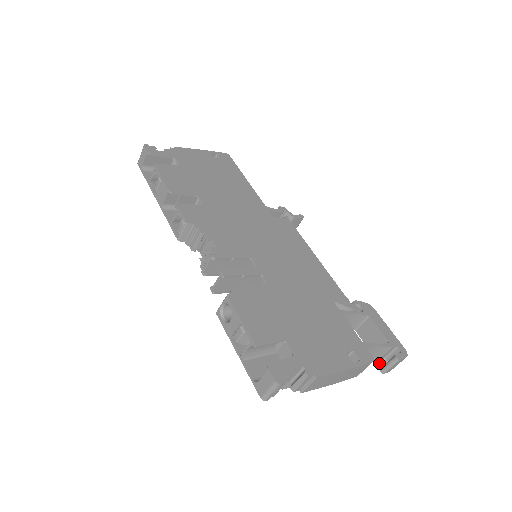
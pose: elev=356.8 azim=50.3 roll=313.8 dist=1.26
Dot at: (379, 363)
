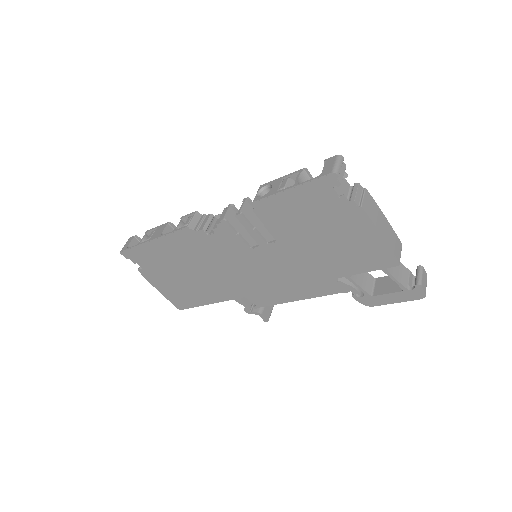
Dot at: (411, 289)
